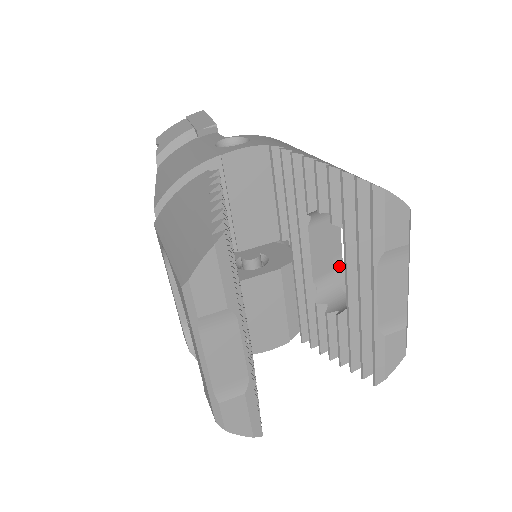
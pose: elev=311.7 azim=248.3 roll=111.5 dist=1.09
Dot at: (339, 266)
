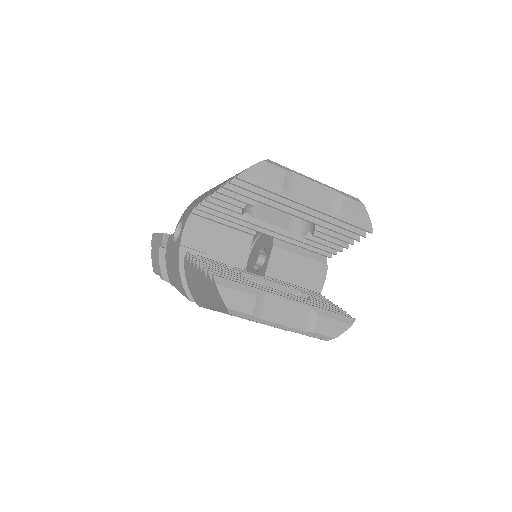
Dot at: occluded
